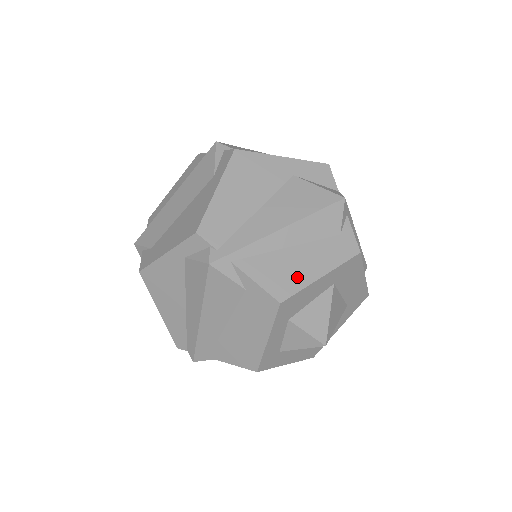
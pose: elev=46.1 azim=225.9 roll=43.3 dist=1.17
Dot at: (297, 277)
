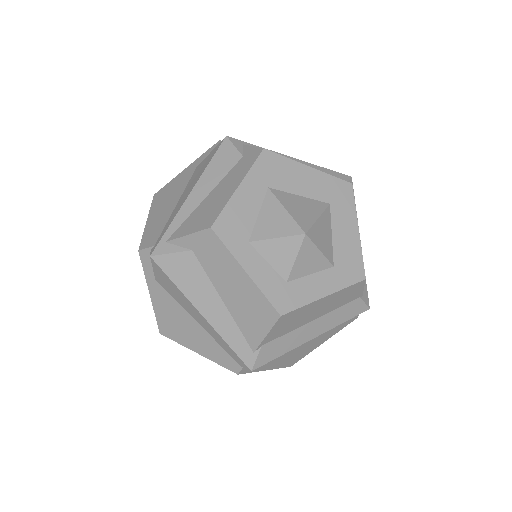
Dot at: (218, 204)
